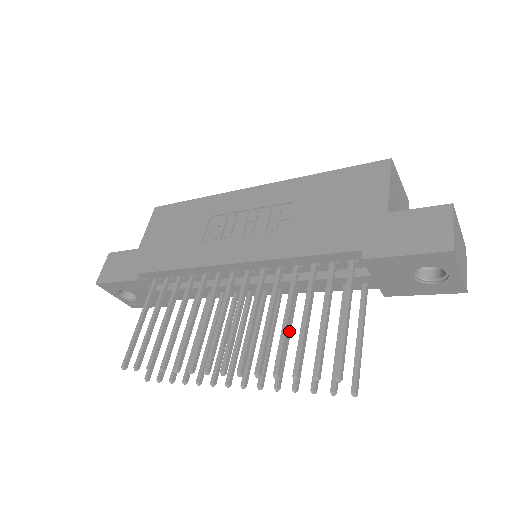
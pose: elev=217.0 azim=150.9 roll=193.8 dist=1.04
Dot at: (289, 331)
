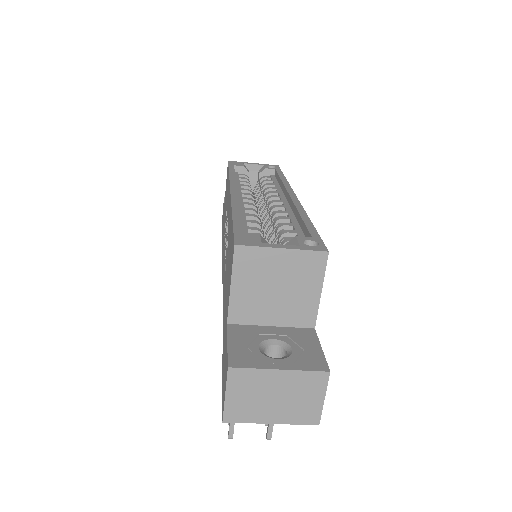
Dot at: occluded
